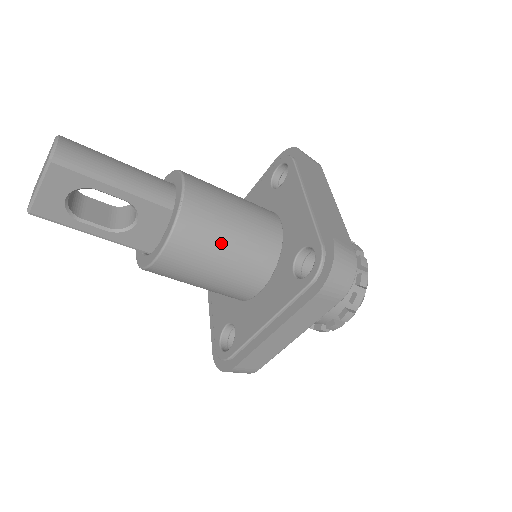
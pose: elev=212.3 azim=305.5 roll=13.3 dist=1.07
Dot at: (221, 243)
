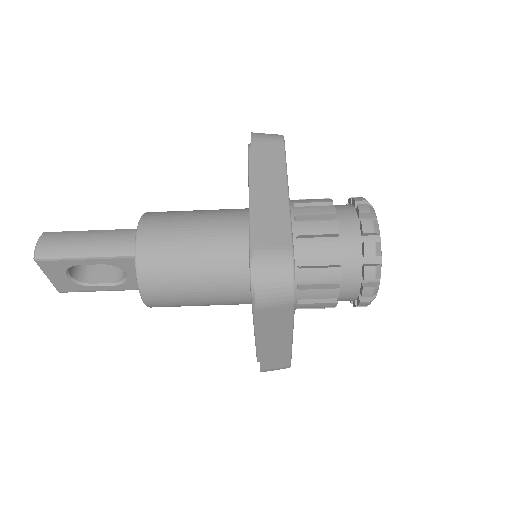
Dot at: (185, 273)
